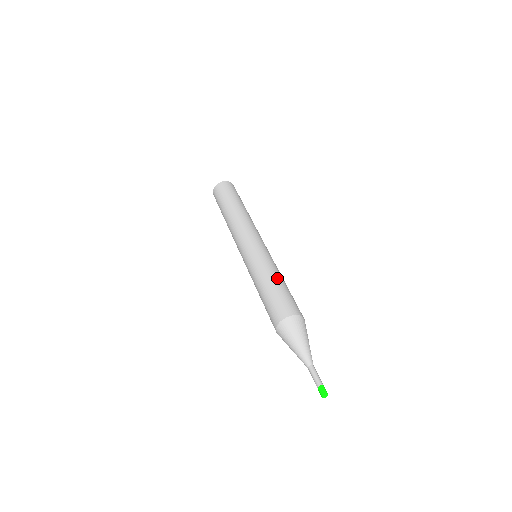
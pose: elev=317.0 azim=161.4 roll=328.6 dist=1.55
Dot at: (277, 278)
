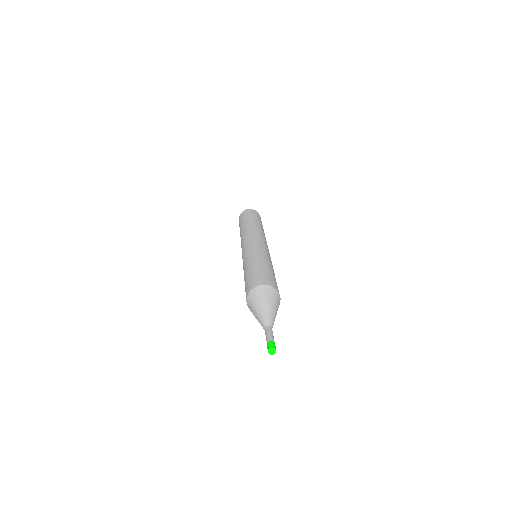
Dot at: (255, 262)
